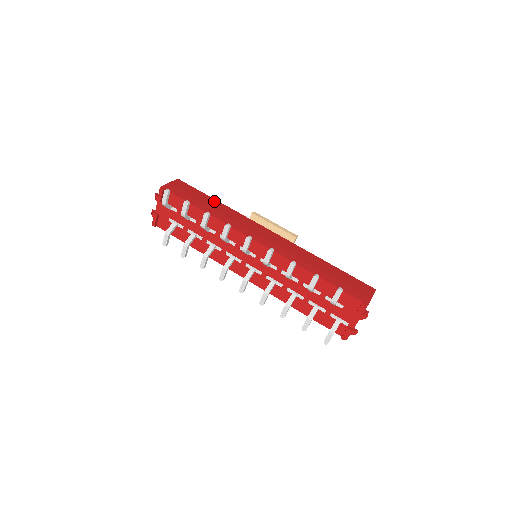
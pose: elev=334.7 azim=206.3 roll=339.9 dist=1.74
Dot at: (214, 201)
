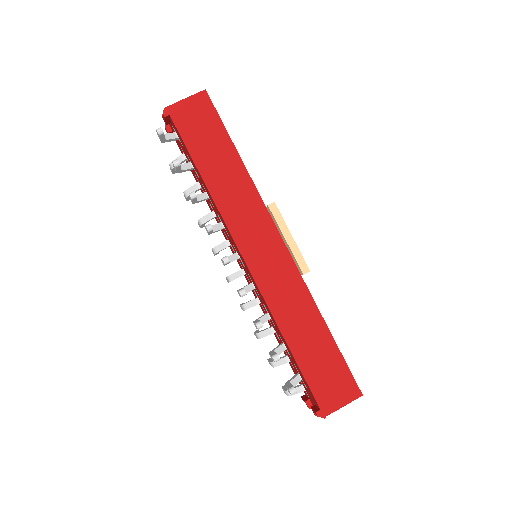
Dot at: (233, 156)
